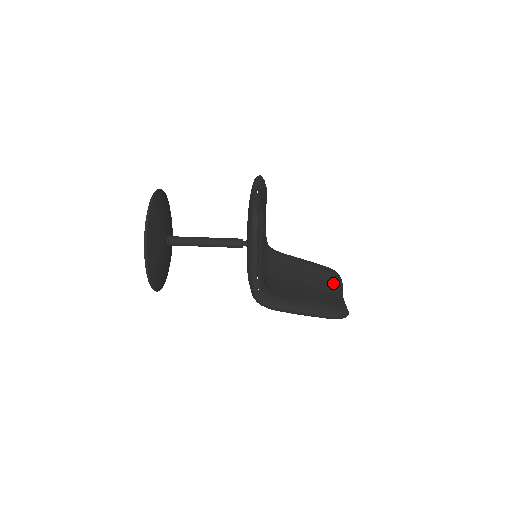
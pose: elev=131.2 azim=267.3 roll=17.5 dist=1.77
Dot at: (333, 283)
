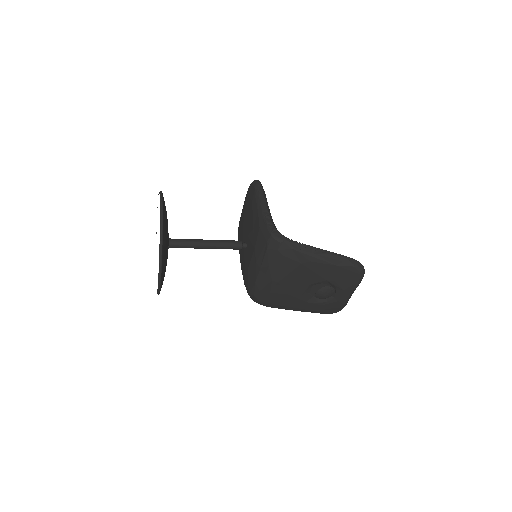
Dot at: occluded
